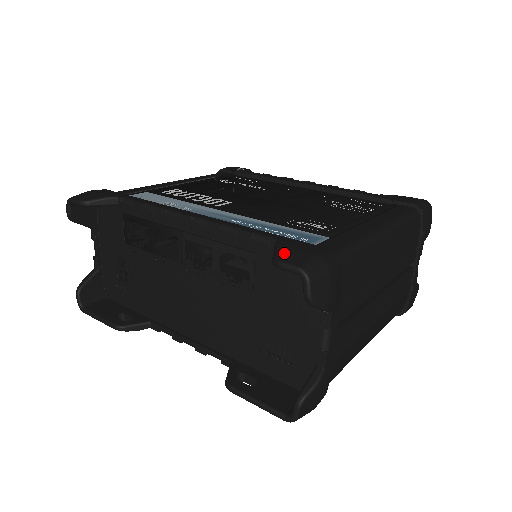
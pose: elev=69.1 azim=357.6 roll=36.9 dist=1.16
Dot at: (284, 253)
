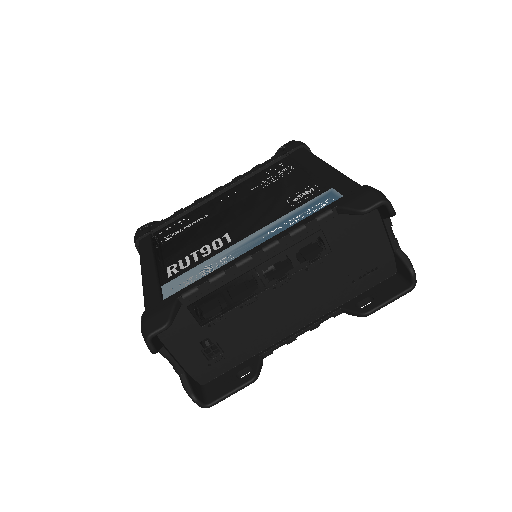
Dot at: (359, 205)
